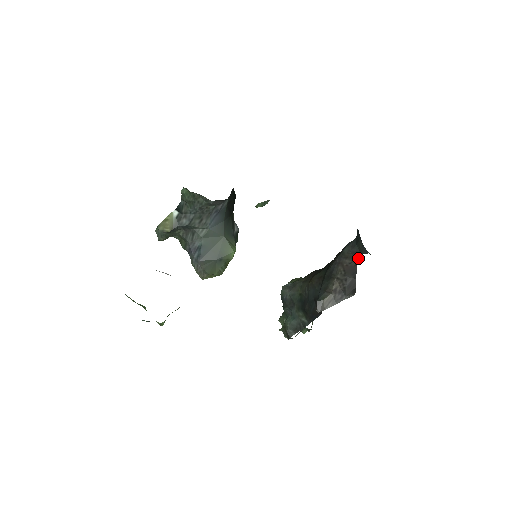
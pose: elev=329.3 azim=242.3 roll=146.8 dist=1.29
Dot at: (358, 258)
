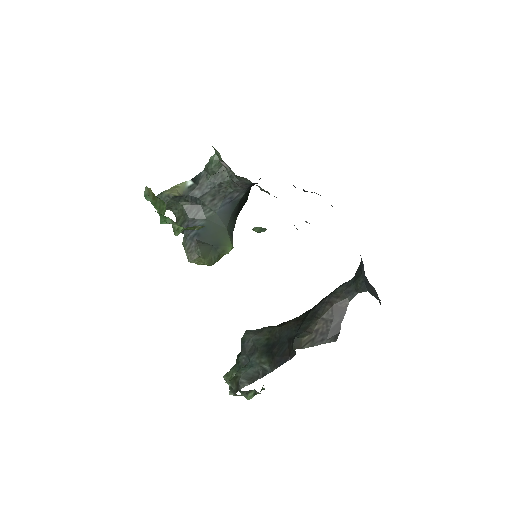
Dot at: (351, 298)
